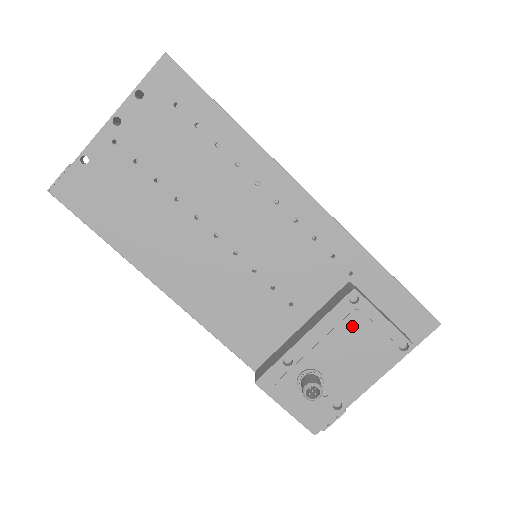
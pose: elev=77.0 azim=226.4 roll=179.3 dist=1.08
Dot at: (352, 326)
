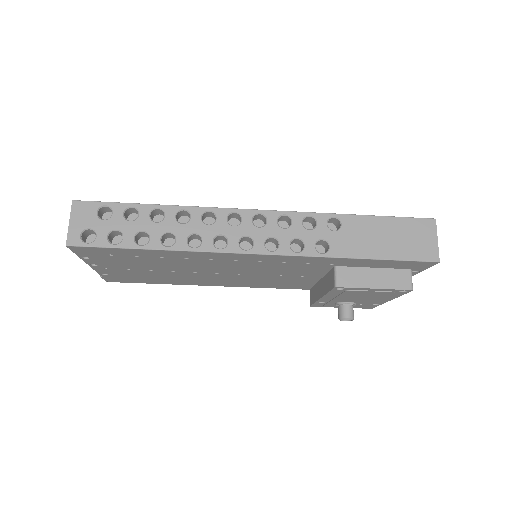
Dot at: (352, 293)
